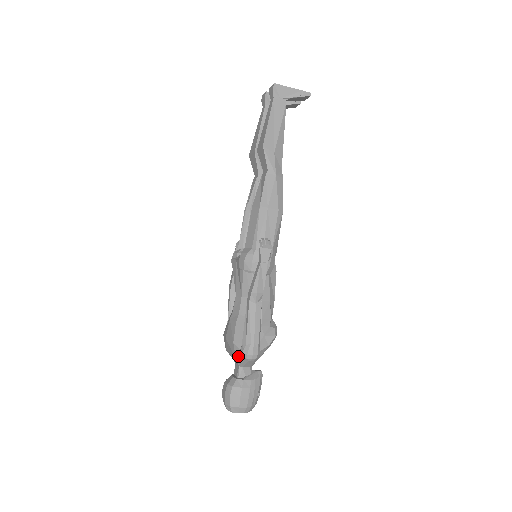
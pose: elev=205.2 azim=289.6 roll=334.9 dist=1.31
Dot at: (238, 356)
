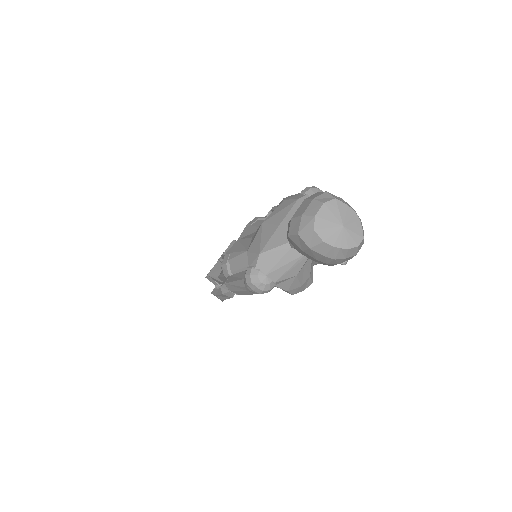
Dot at: (300, 196)
